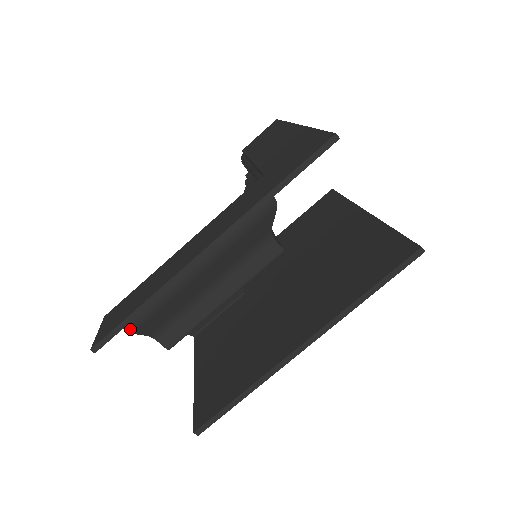
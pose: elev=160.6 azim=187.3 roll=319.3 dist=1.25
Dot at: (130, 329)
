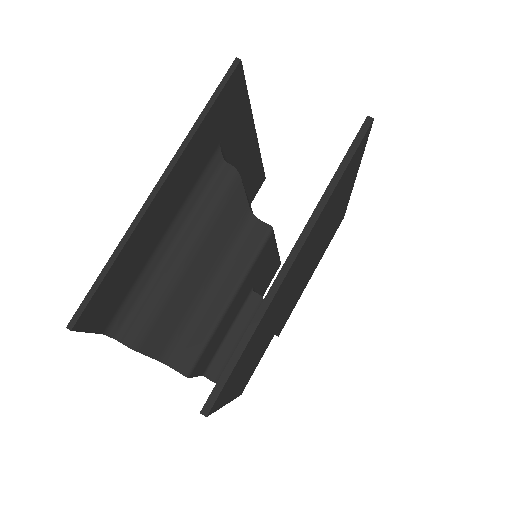
Dot at: (131, 344)
